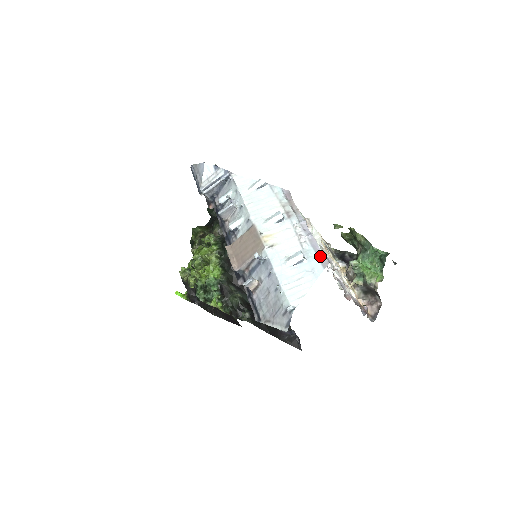
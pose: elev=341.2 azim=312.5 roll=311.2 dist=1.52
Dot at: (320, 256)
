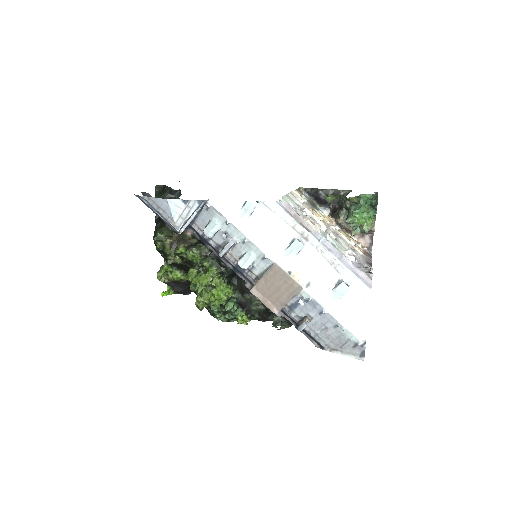
Dot at: (360, 276)
